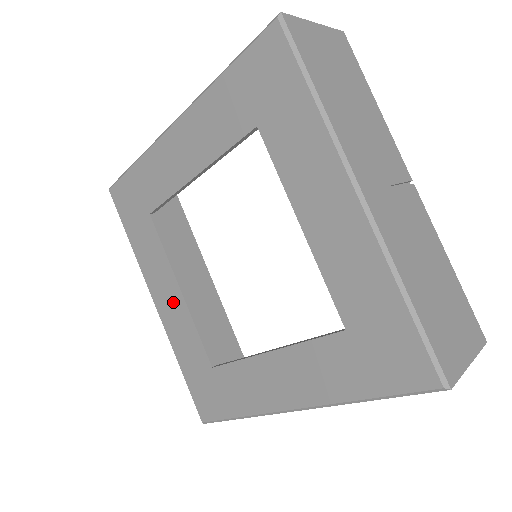
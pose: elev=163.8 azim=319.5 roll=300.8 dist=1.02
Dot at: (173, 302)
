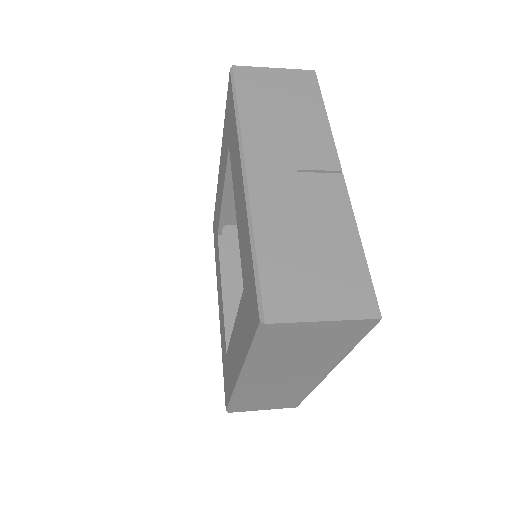
Dot at: (221, 302)
